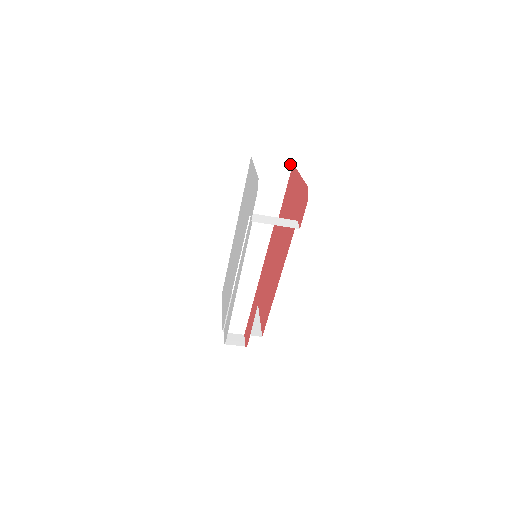
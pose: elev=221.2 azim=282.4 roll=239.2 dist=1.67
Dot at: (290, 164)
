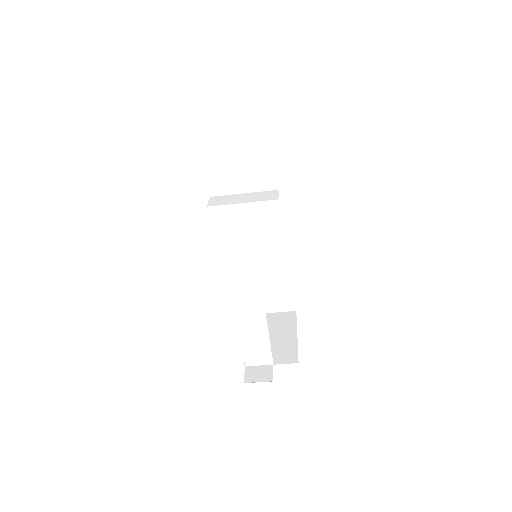
Dot at: (273, 123)
